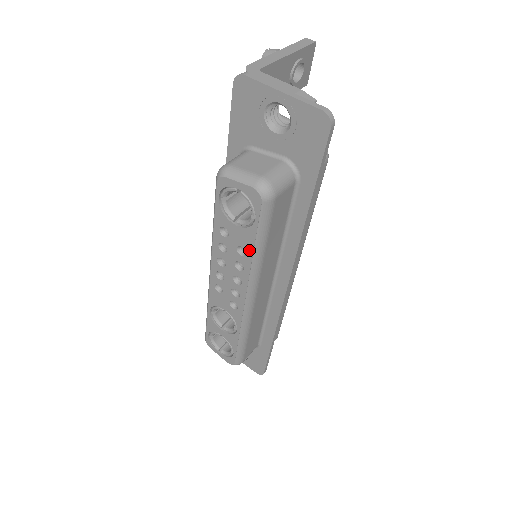
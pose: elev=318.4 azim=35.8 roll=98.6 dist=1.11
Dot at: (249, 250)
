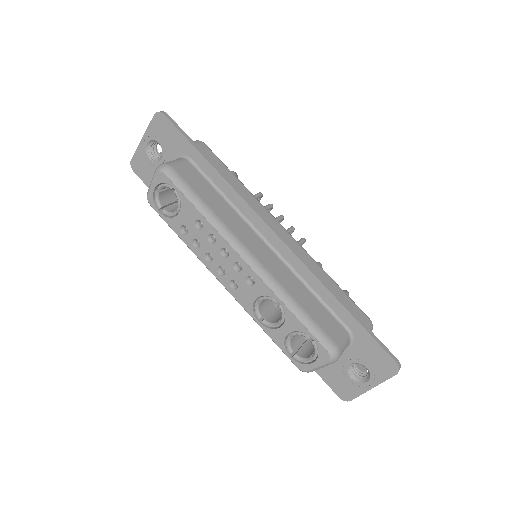
Dot at: (198, 215)
